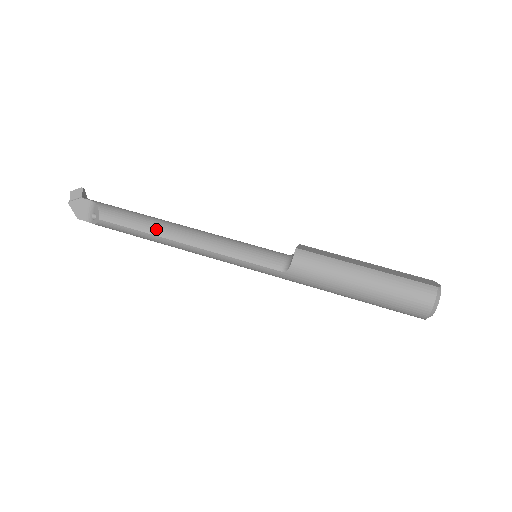
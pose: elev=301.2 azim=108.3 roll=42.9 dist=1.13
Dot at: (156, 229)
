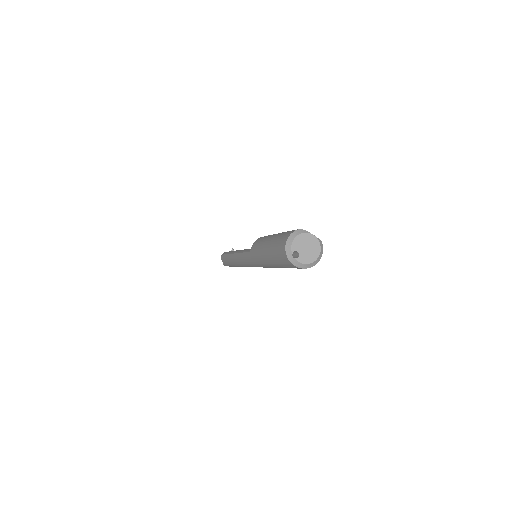
Dot at: (232, 251)
